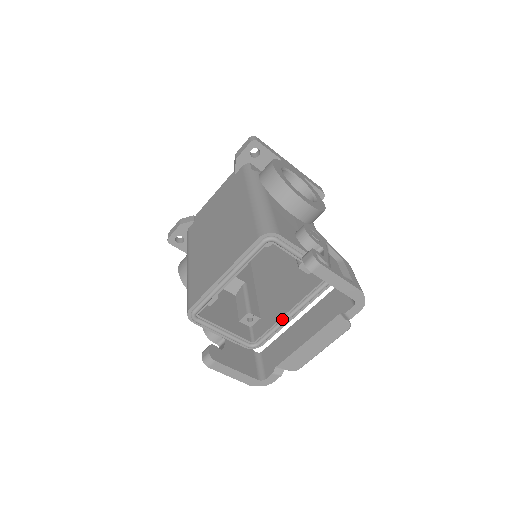
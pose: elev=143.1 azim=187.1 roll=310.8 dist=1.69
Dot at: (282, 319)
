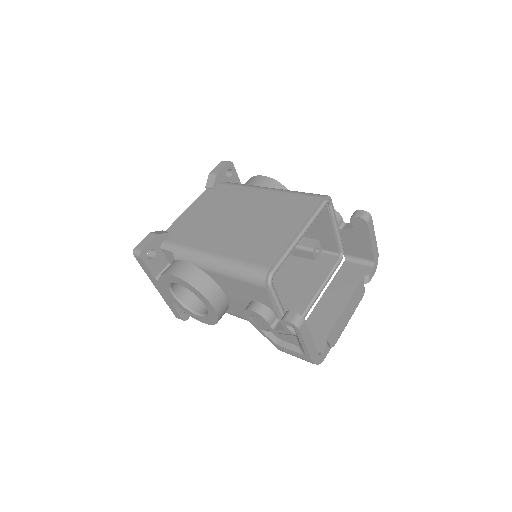
Dot at: (313, 297)
